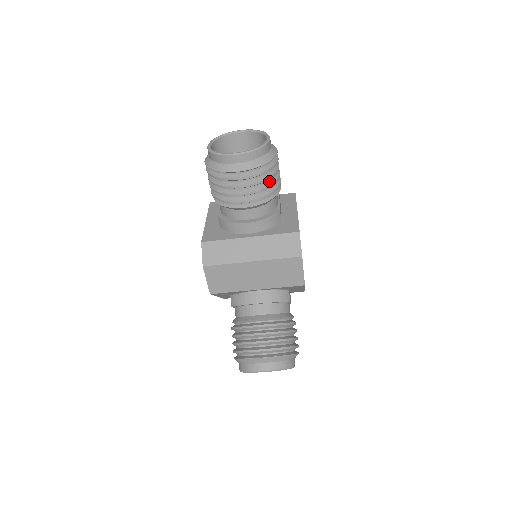
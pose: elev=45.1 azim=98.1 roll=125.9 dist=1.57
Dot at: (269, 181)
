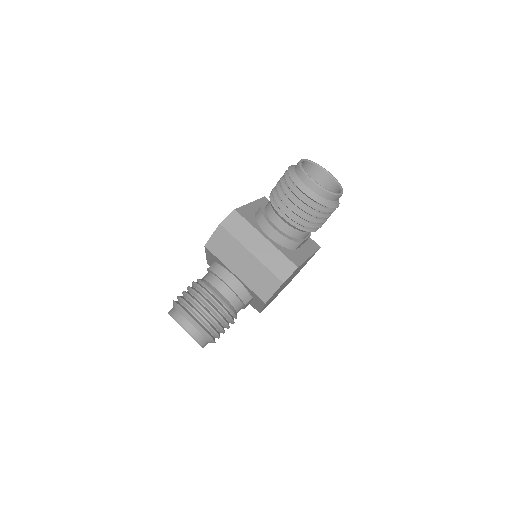
Dot at: (314, 218)
